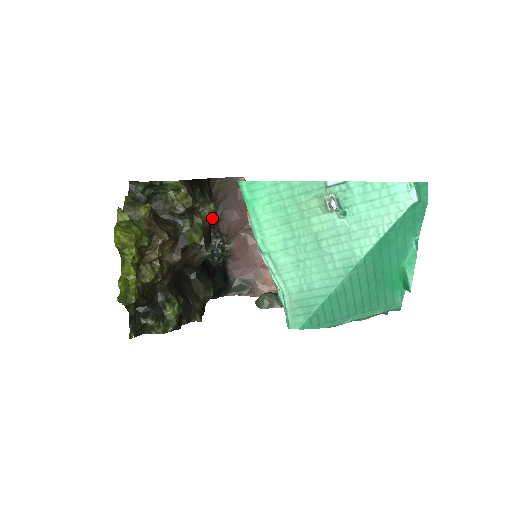
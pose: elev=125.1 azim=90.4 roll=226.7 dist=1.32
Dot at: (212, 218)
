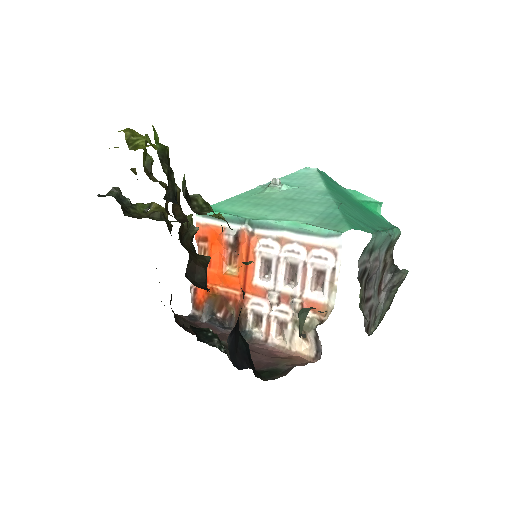
Dot at: occluded
